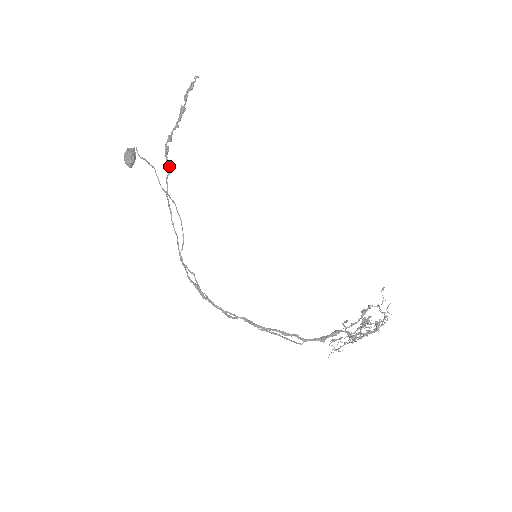
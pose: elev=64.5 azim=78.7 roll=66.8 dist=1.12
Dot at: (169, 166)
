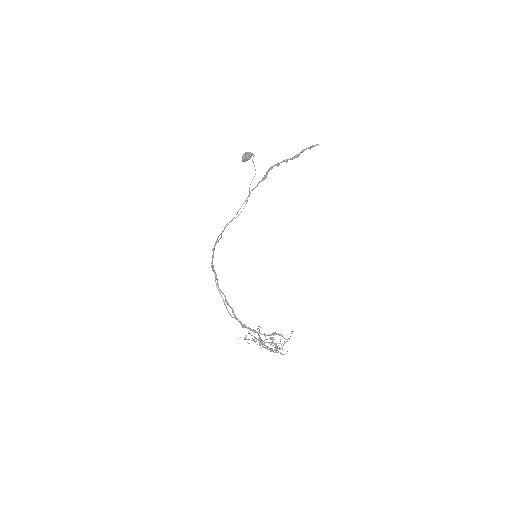
Dot at: (265, 177)
